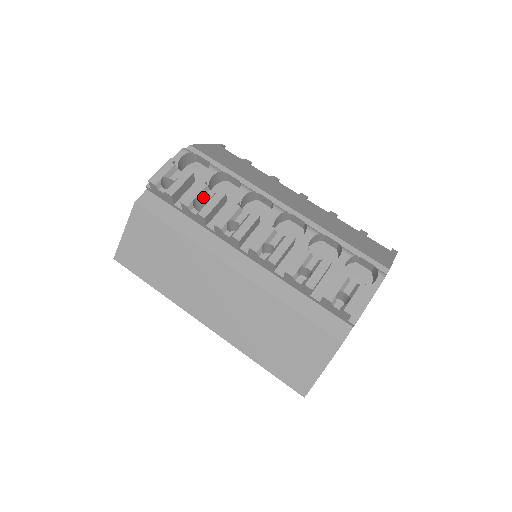
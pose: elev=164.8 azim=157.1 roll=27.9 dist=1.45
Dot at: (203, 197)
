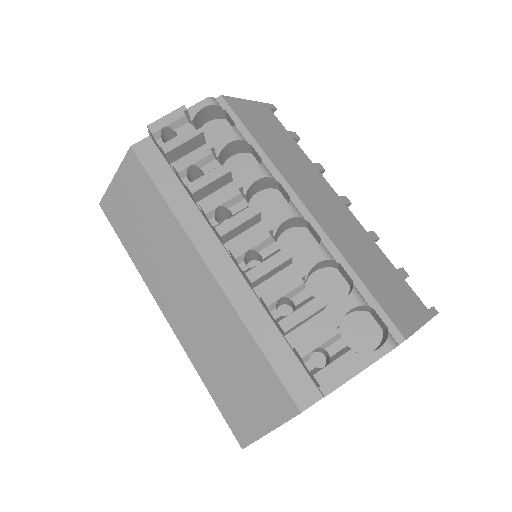
Dot at: (203, 166)
